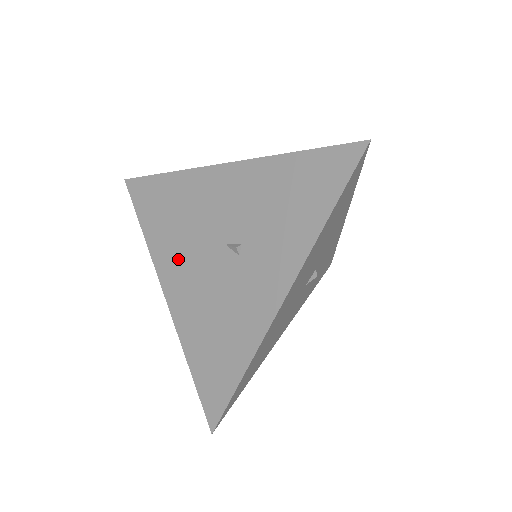
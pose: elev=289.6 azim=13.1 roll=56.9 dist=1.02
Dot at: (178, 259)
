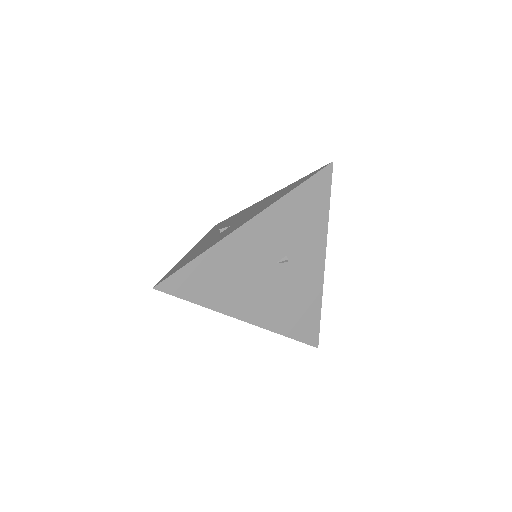
Dot at: (245, 296)
